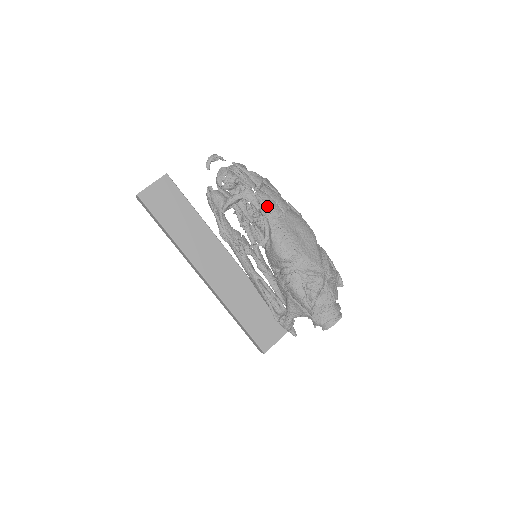
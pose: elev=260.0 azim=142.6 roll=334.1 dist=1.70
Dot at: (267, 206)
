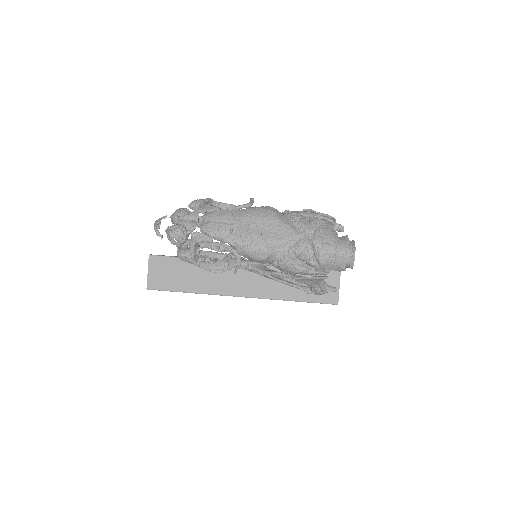
Dot at: (216, 233)
